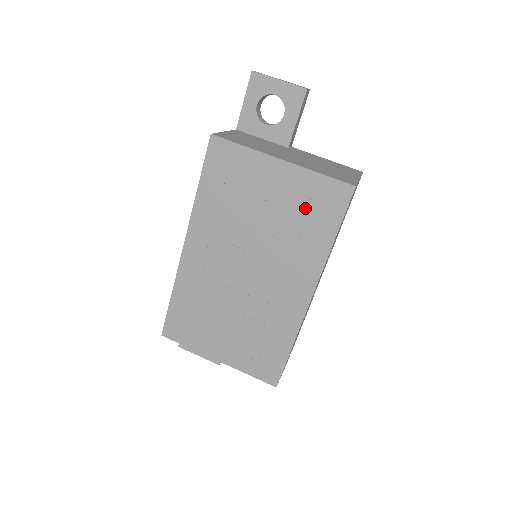
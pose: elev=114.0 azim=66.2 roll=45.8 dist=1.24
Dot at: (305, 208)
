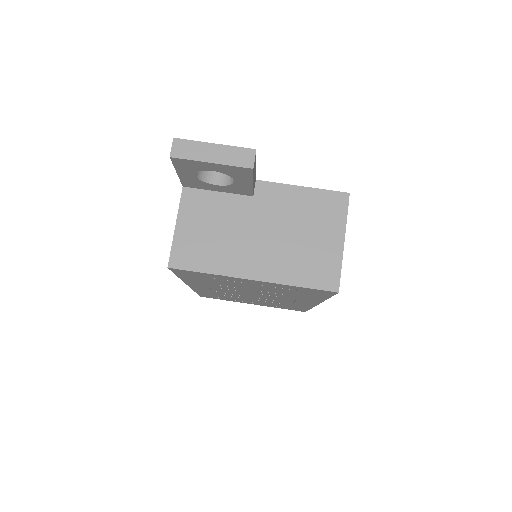
Dot at: (292, 291)
